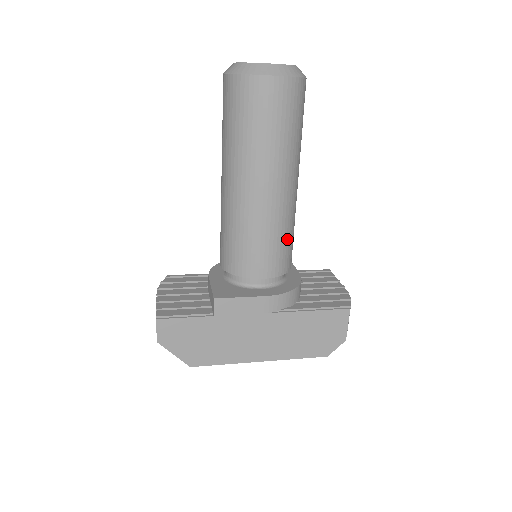
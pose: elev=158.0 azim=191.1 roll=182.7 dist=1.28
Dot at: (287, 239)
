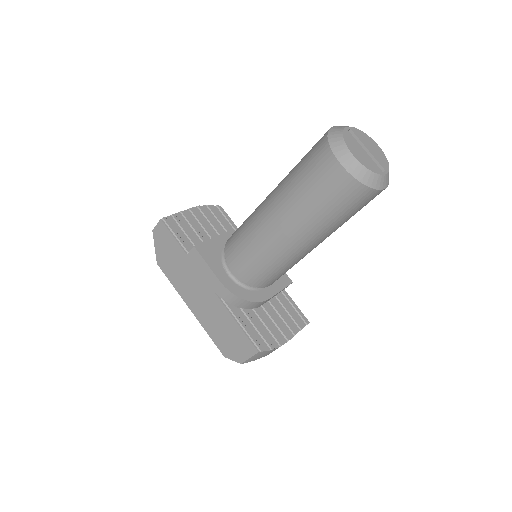
Dot at: (268, 269)
